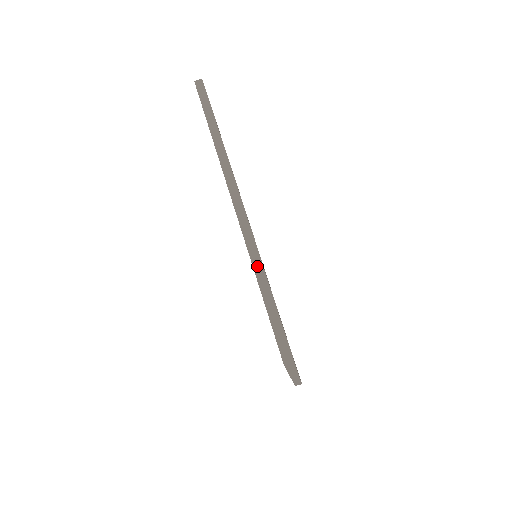
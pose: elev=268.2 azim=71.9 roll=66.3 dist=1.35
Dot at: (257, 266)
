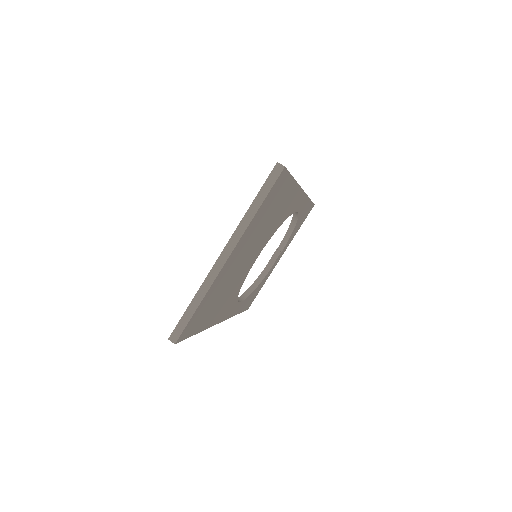
Dot at: occluded
